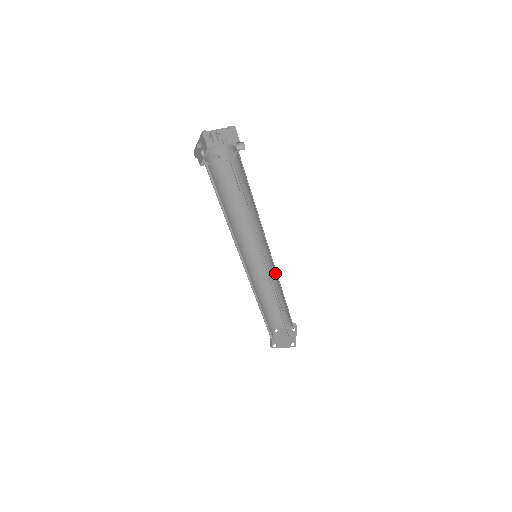
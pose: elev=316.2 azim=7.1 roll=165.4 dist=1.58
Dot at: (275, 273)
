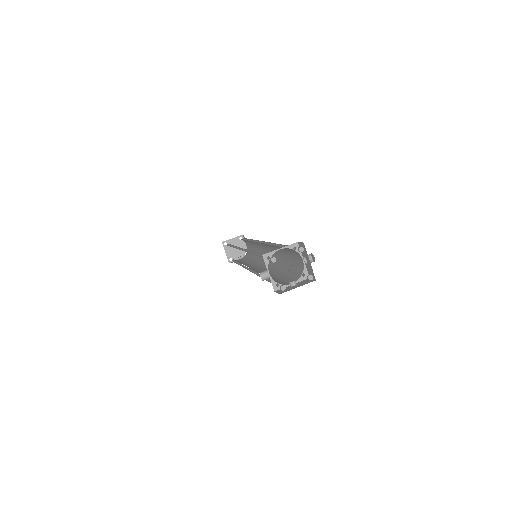
Dot at: occluded
